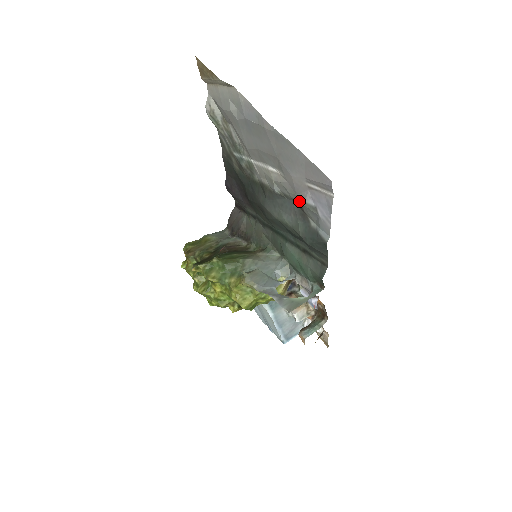
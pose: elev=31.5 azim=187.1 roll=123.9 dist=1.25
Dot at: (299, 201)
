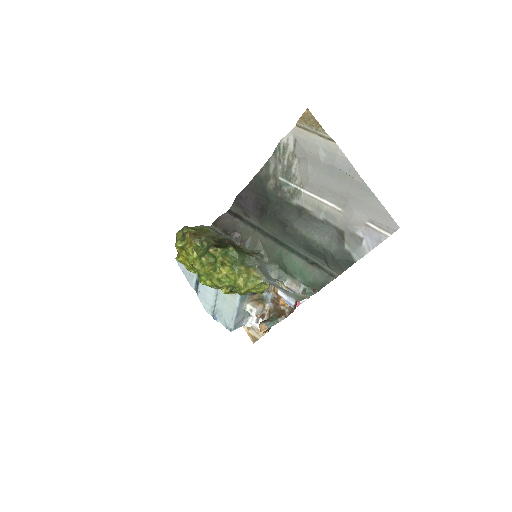
Dot at: (345, 230)
